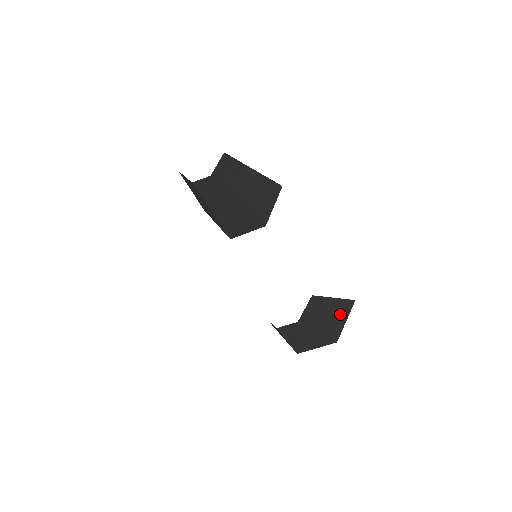
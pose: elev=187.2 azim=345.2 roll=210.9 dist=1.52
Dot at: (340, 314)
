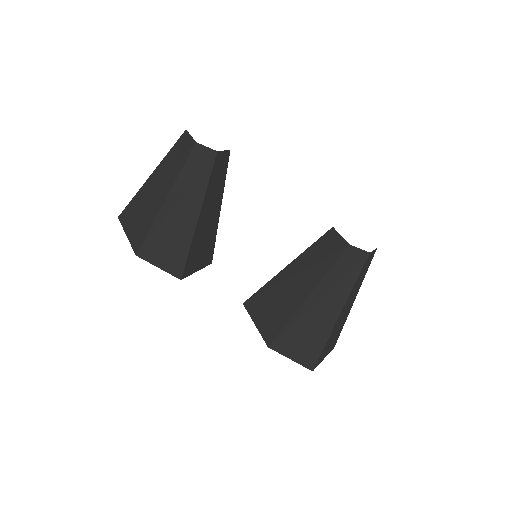
Dot at: occluded
